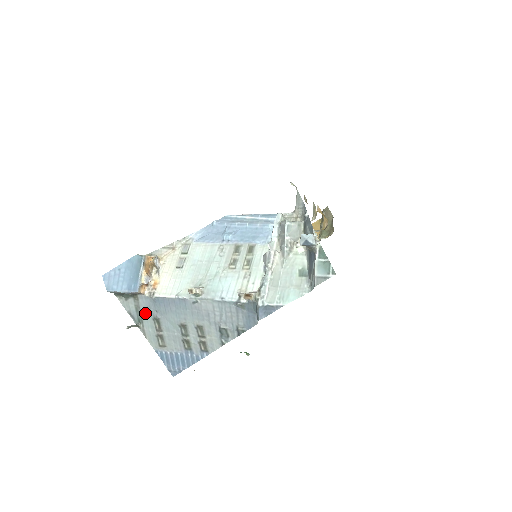
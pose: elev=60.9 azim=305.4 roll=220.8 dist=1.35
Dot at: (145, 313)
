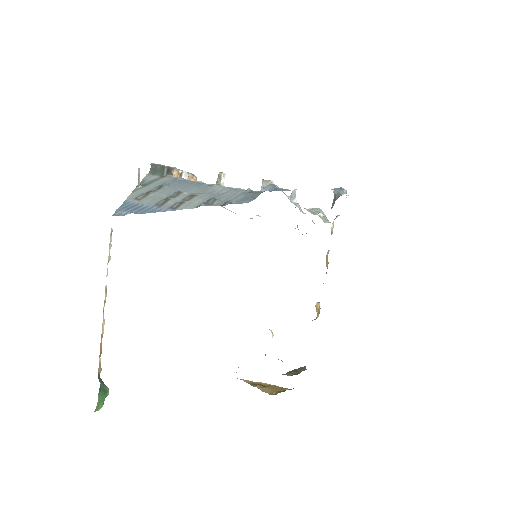
Dot at: (156, 183)
